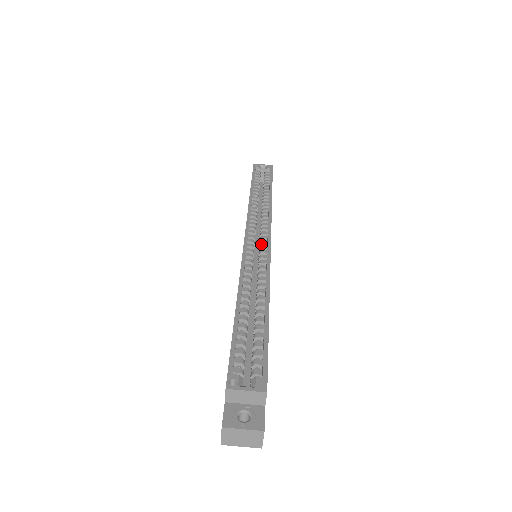
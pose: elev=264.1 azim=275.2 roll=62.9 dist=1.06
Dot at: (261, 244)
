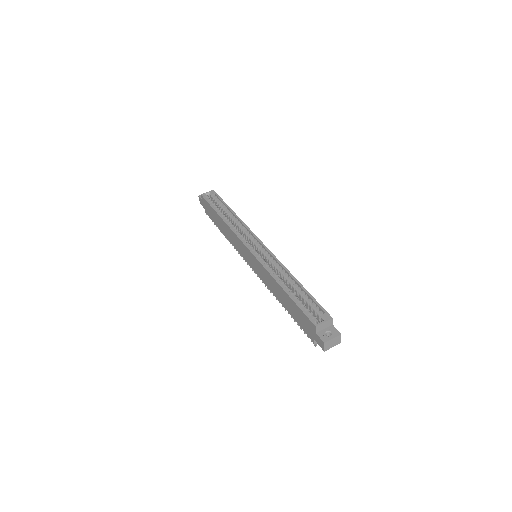
Dot at: (259, 248)
